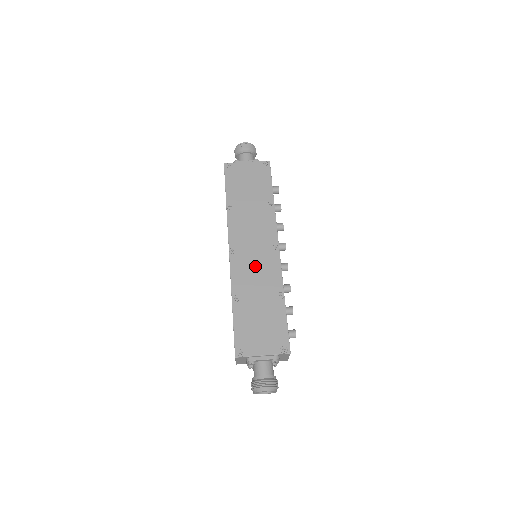
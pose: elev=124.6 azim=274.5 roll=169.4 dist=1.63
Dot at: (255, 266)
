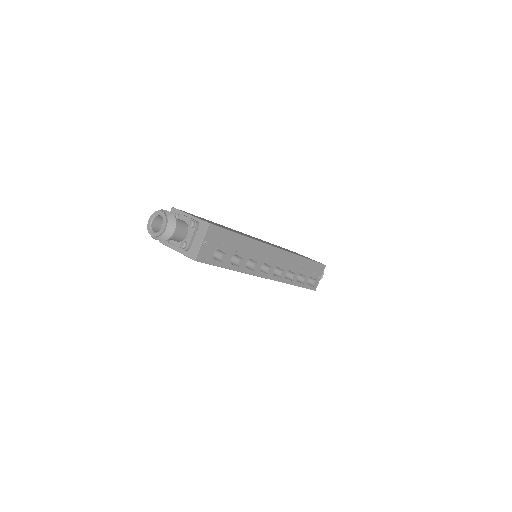
Dot at: occluded
